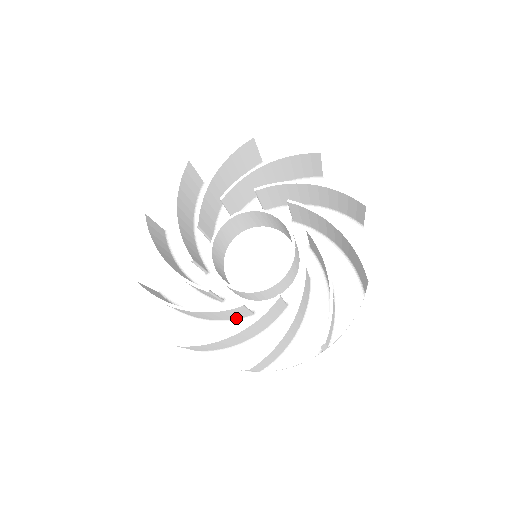
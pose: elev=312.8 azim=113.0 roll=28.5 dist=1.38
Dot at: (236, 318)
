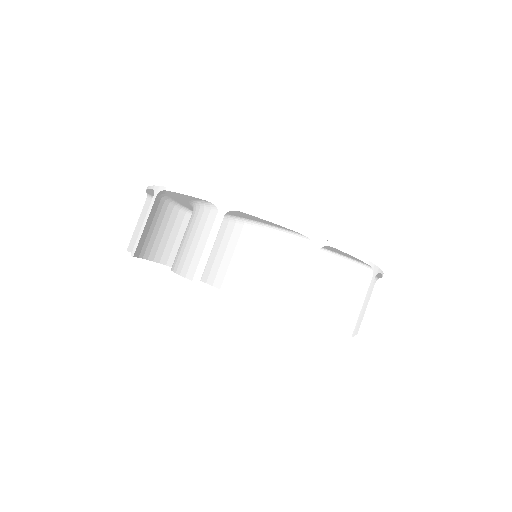
Dot at: occluded
